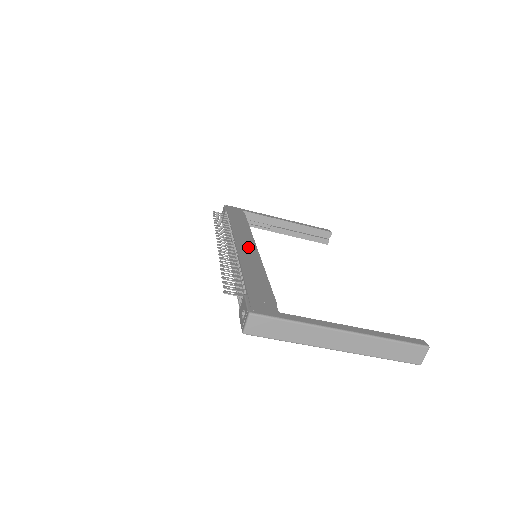
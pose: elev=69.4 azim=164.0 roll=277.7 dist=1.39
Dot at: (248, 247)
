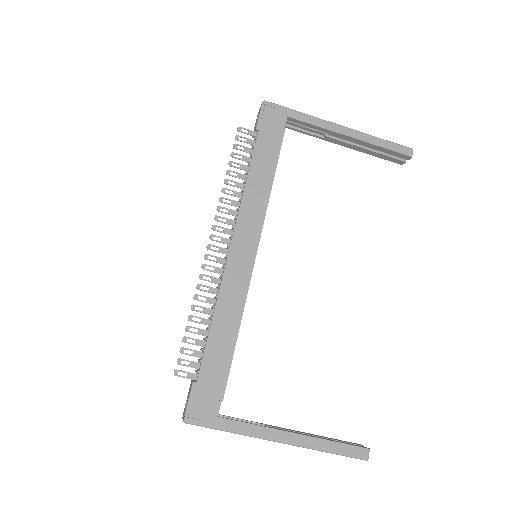
Dot at: (244, 254)
